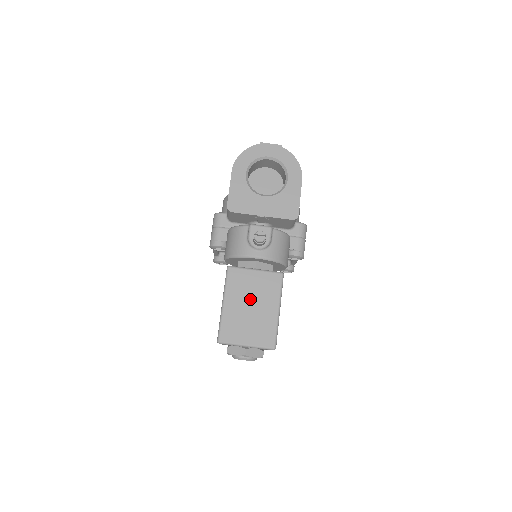
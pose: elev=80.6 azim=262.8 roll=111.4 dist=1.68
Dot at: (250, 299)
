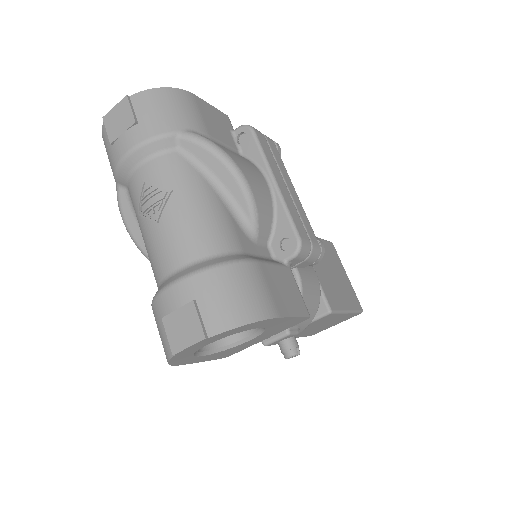
Dot at: occluded
